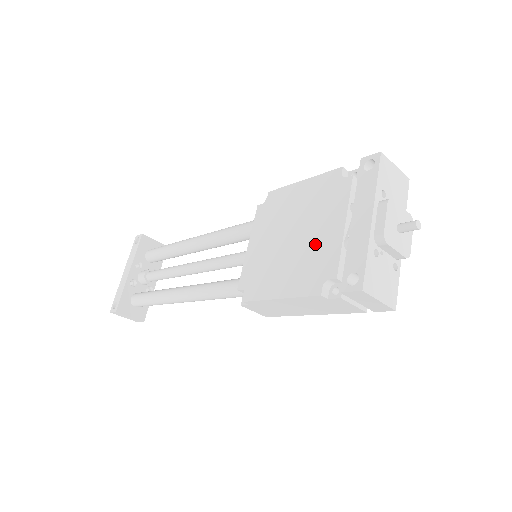
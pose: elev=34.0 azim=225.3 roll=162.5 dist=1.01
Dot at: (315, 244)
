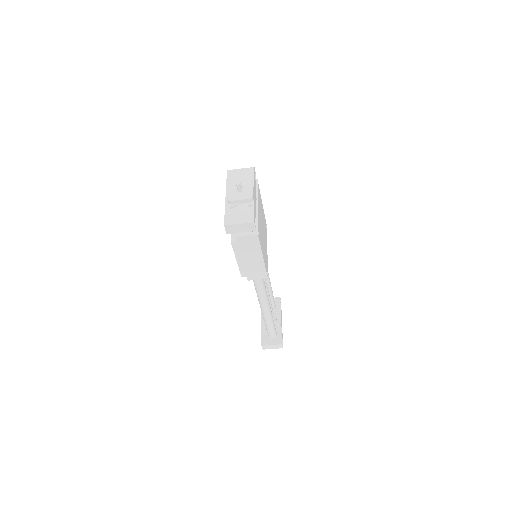
Dot at: occluded
